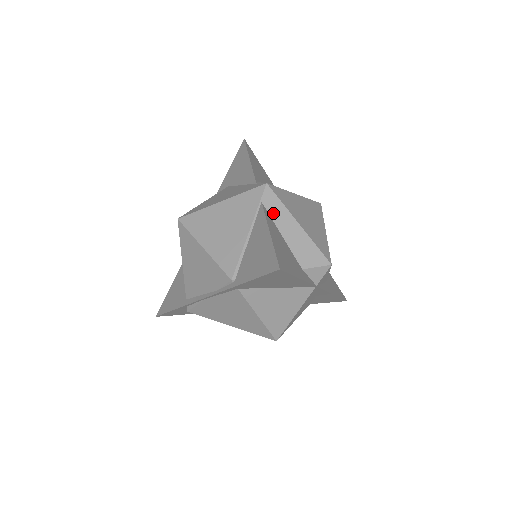
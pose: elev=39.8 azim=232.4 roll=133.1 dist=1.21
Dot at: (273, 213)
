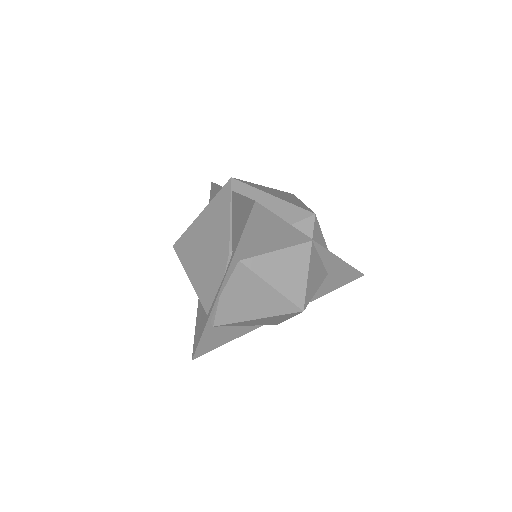
Dot at: (245, 195)
